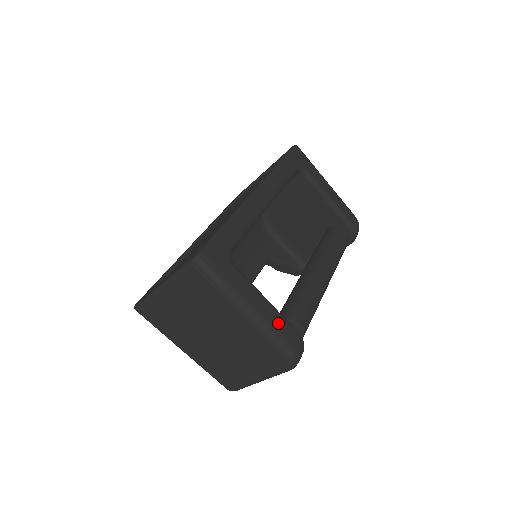
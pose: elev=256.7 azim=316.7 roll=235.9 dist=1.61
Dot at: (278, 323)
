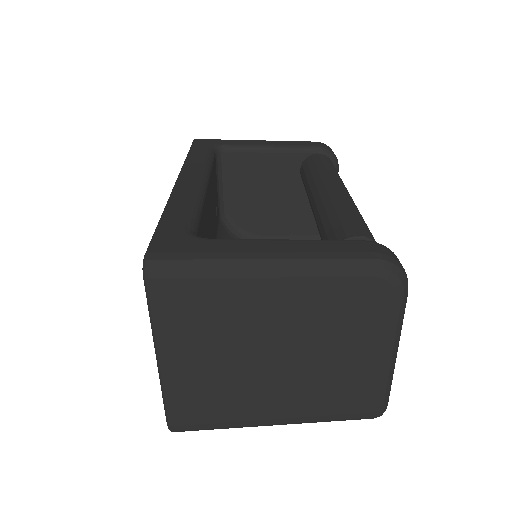
Dot at: (326, 248)
